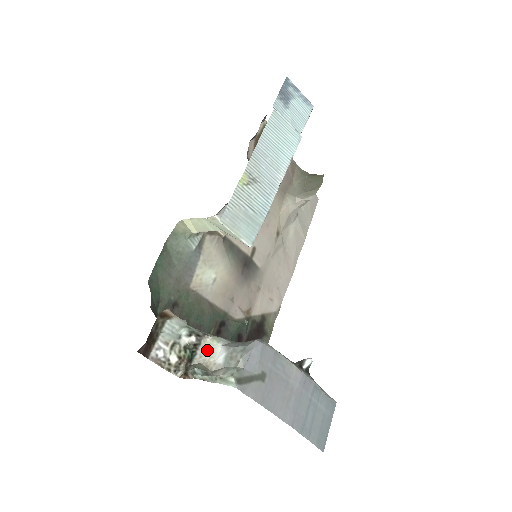
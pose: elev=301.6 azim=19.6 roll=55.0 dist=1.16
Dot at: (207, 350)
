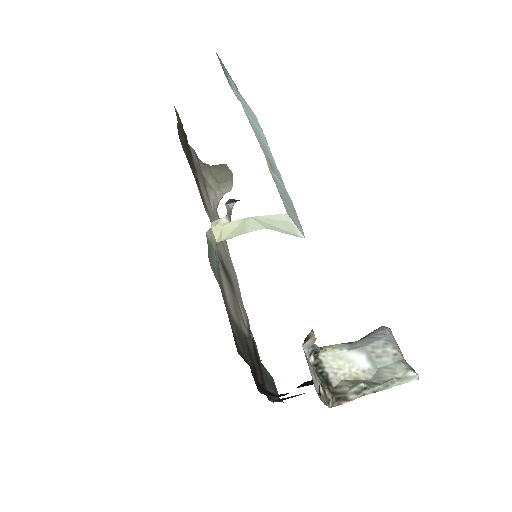
Dot at: (338, 363)
